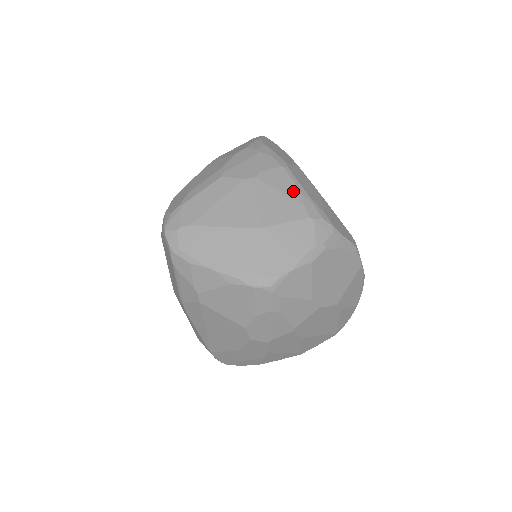
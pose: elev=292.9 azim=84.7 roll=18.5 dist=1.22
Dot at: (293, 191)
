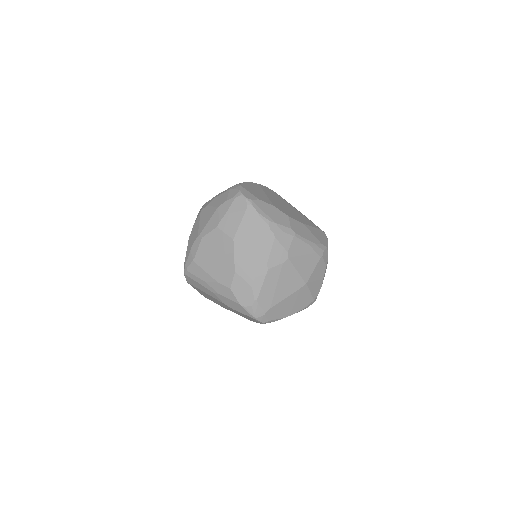
Dot at: (307, 249)
